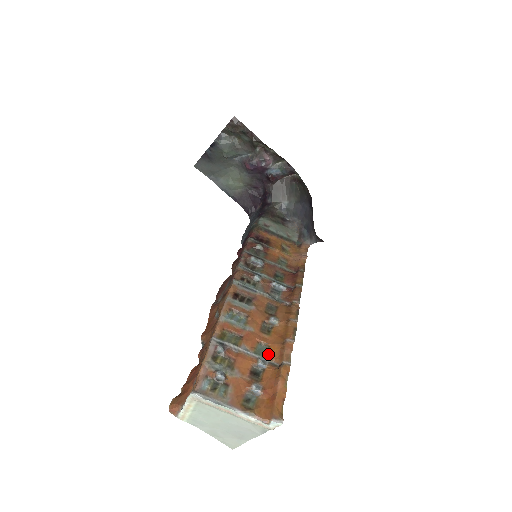
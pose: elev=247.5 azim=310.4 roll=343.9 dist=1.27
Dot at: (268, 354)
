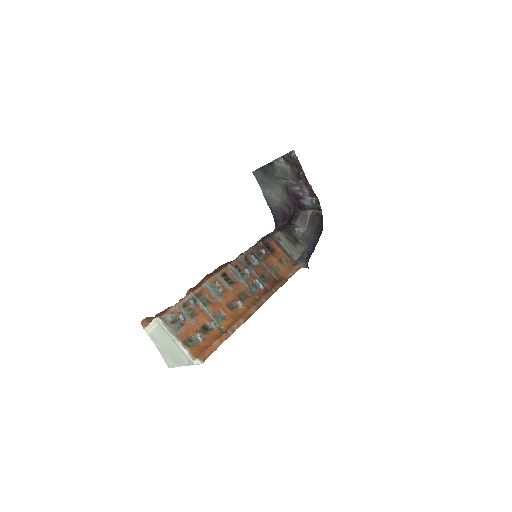
Dot at: (222, 321)
